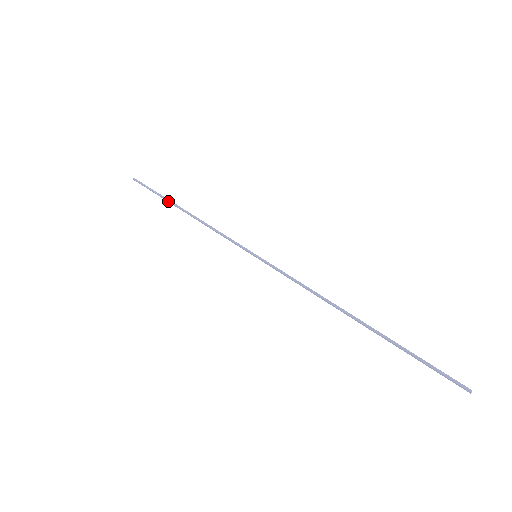
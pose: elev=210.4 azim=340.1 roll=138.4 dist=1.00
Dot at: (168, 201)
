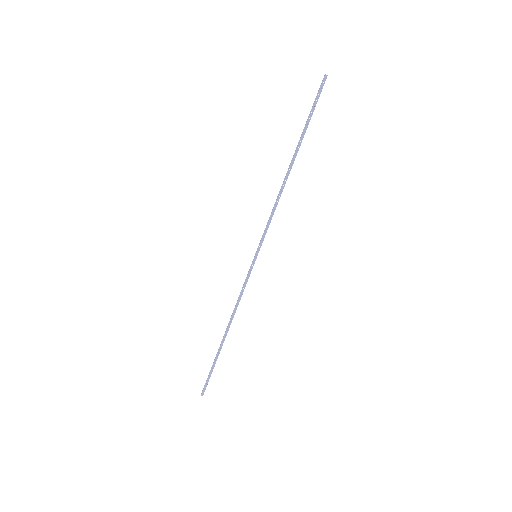
Dot at: (218, 352)
